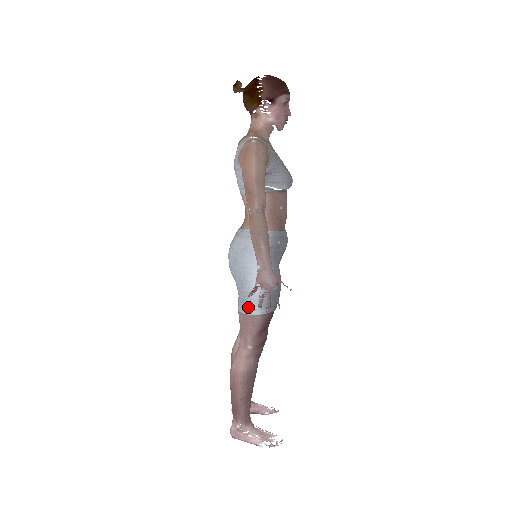
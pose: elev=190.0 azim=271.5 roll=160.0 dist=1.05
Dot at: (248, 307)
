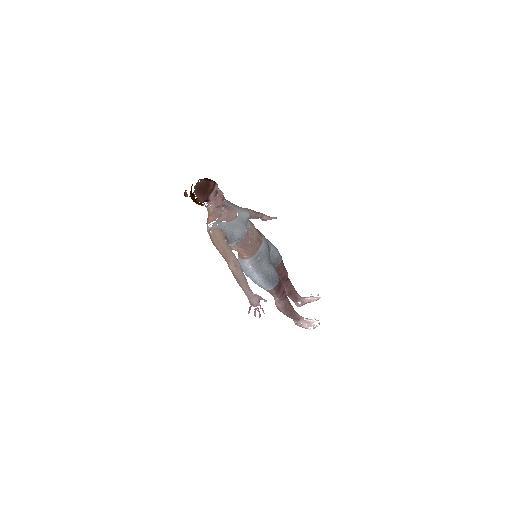
Dot at: (263, 288)
